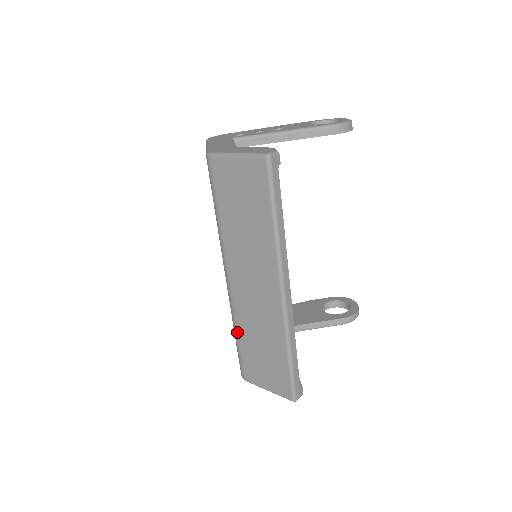
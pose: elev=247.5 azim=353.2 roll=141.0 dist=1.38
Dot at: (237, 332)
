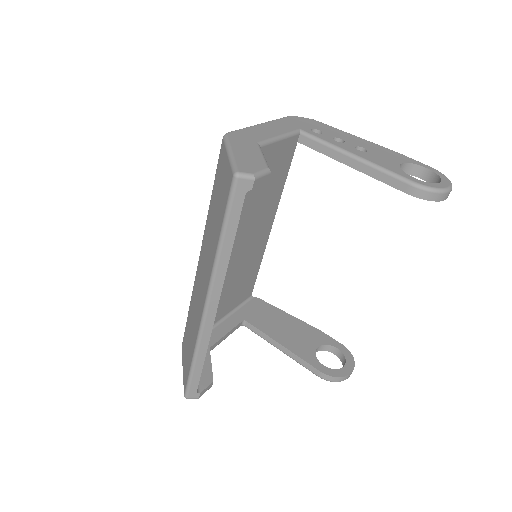
Dot at: (189, 306)
